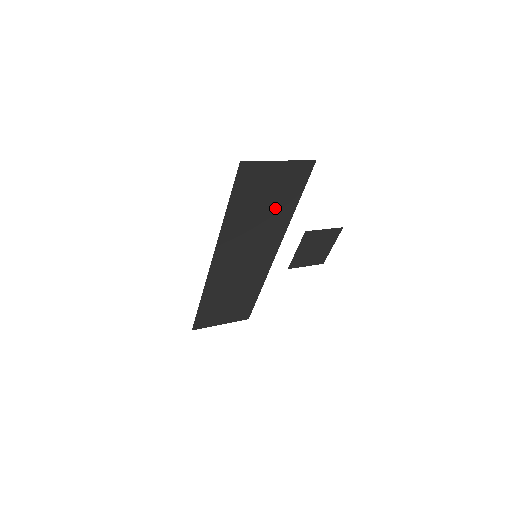
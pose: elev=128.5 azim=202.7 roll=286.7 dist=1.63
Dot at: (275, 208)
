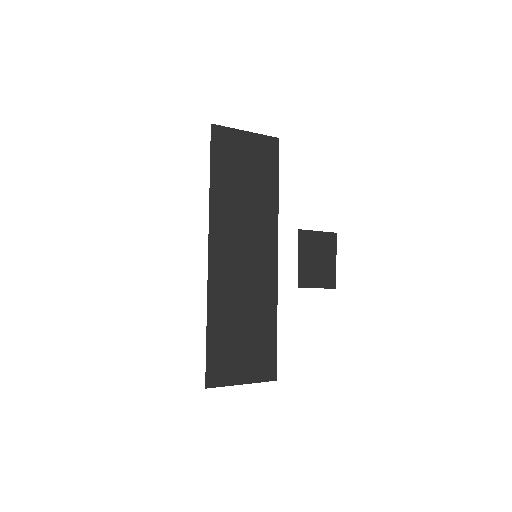
Dot at: (258, 189)
